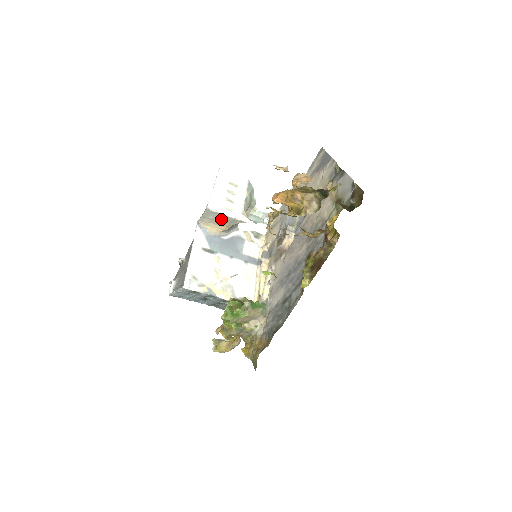
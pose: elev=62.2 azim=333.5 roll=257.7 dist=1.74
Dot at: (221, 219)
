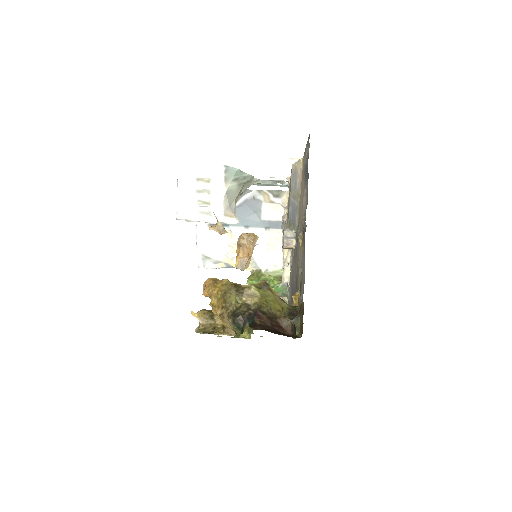
Dot at: occluded
